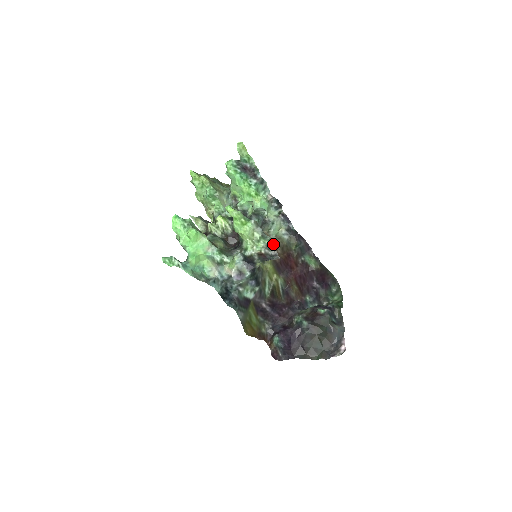
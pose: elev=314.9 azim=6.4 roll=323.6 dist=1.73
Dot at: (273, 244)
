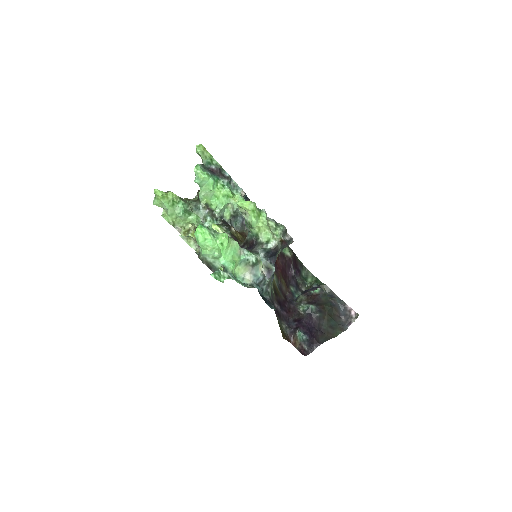
Dot at: occluded
